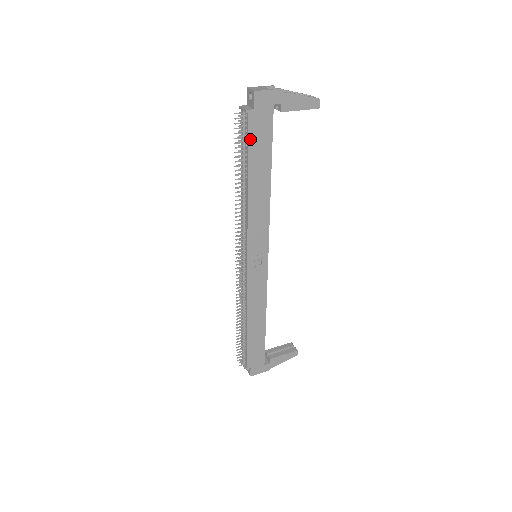
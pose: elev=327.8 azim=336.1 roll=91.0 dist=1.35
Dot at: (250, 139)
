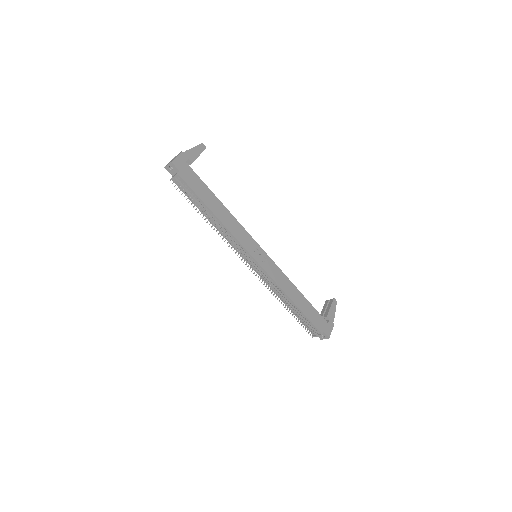
Dot at: (192, 188)
